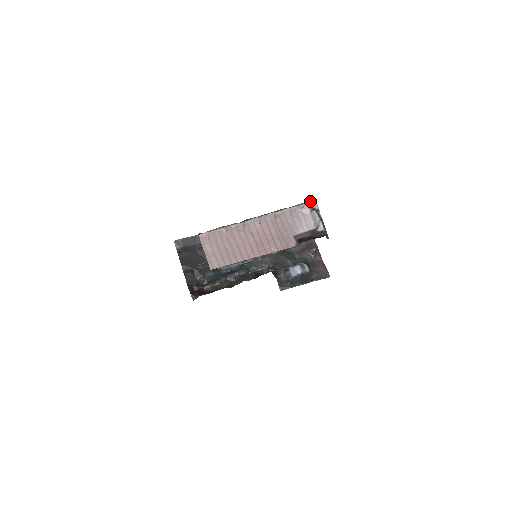
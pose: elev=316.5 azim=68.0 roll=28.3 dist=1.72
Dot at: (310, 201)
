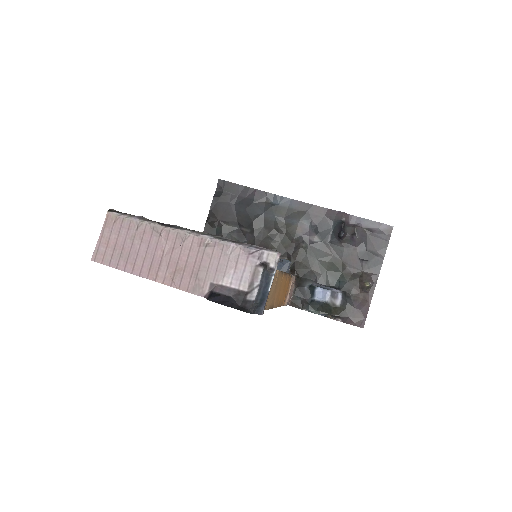
Dot at: (270, 250)
